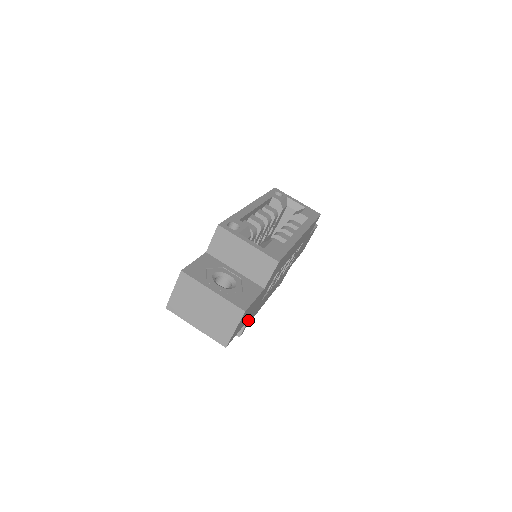
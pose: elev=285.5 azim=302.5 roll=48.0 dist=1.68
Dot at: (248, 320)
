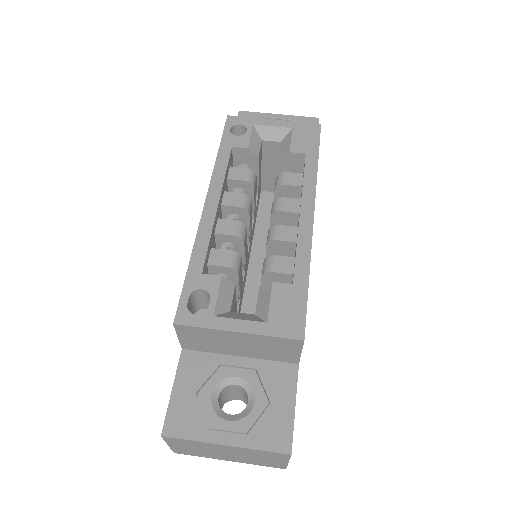
Dot at: occluded
